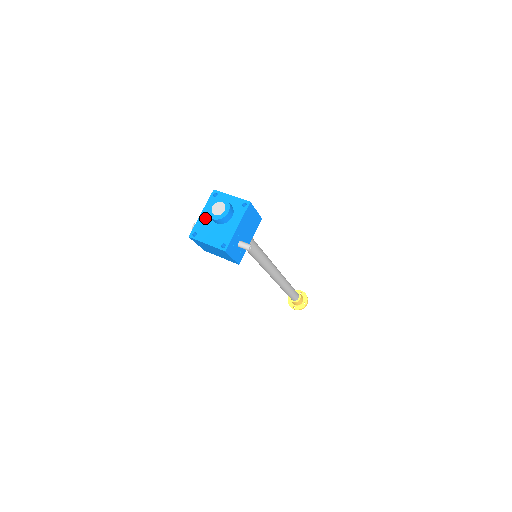
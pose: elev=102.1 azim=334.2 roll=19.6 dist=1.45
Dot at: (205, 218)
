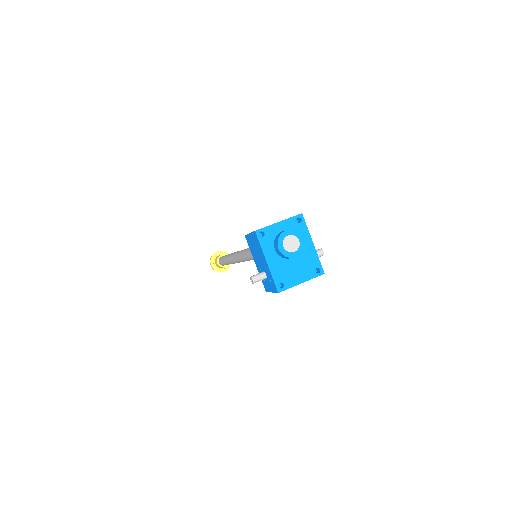
Dot at: (276, 263)
